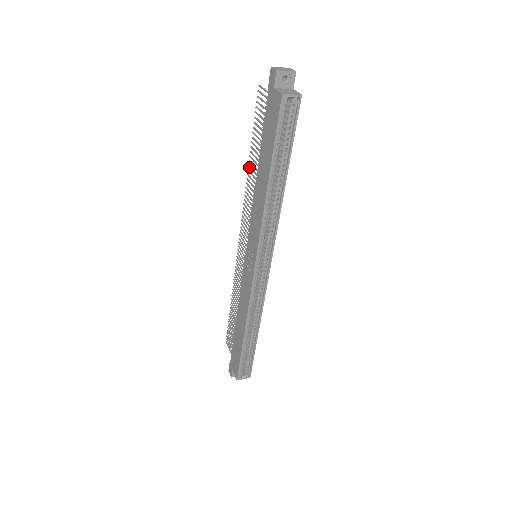
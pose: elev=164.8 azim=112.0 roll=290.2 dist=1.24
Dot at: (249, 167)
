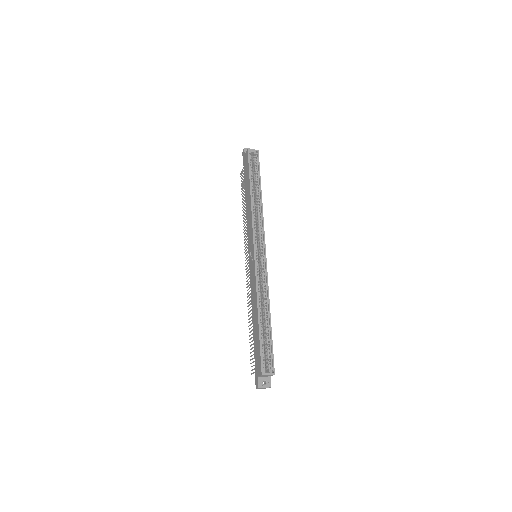
Dot at: (243, 215)
